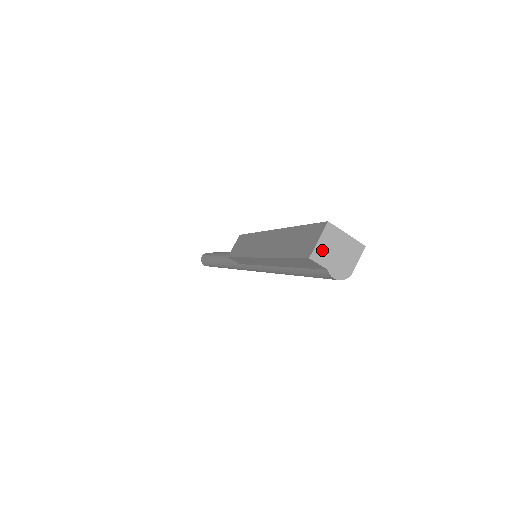
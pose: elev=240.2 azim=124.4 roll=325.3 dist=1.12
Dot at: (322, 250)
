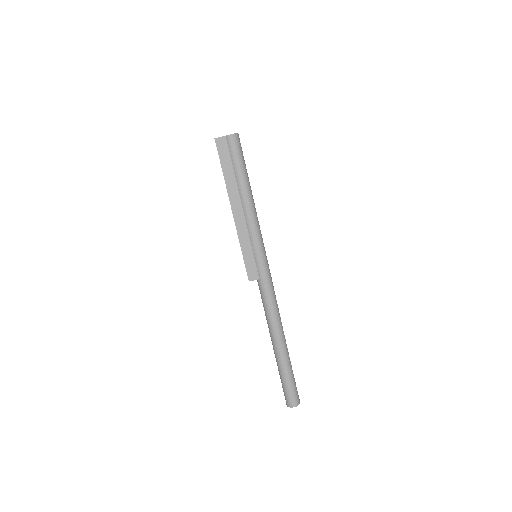
Dot at: occluded
